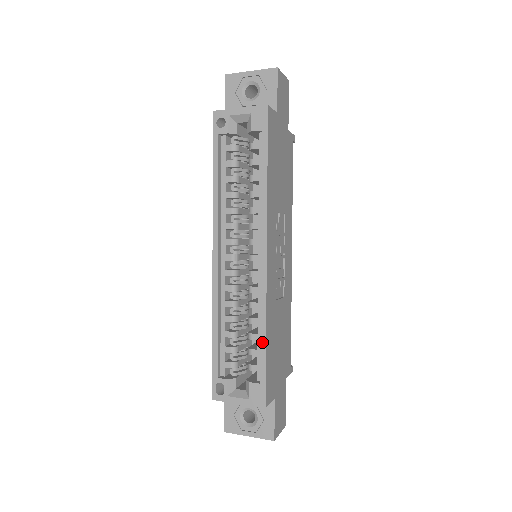
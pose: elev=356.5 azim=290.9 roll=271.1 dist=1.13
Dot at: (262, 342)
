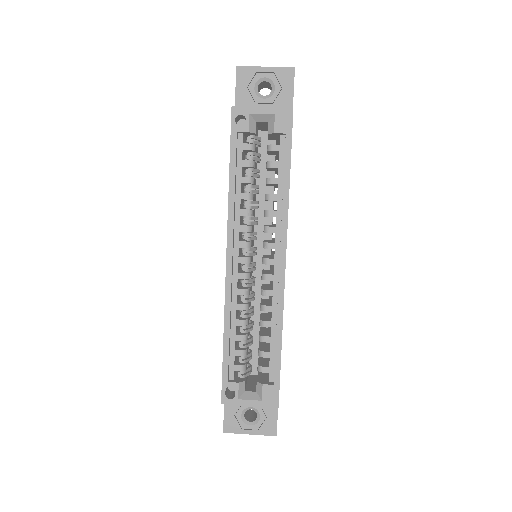
Dot at: (278, 345)
